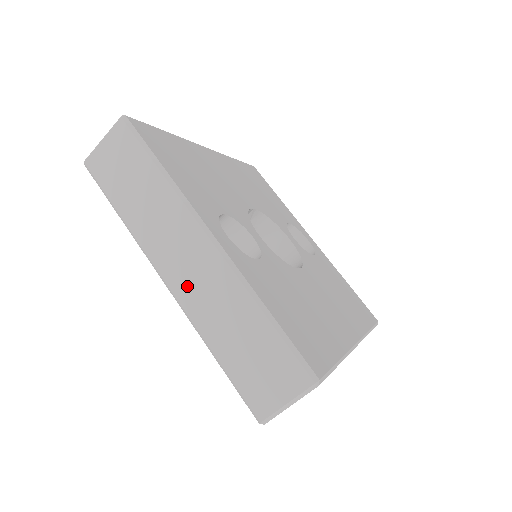
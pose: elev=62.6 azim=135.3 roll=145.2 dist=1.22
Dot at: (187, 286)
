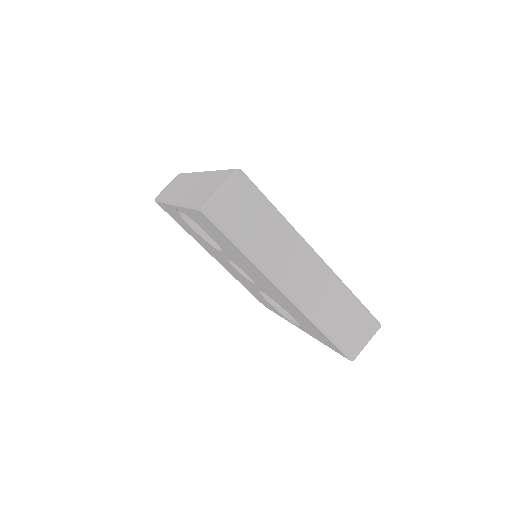
Dot at: (184, 194)
